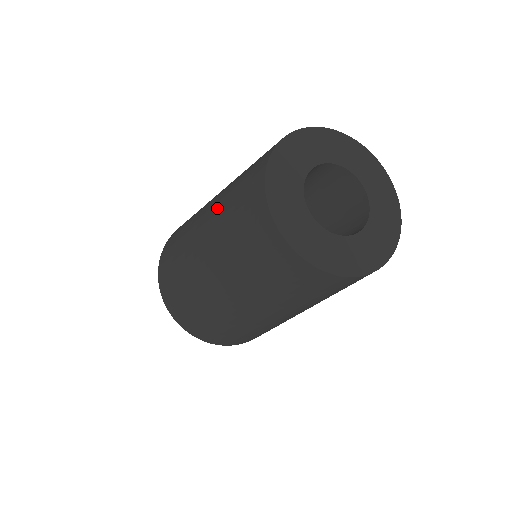
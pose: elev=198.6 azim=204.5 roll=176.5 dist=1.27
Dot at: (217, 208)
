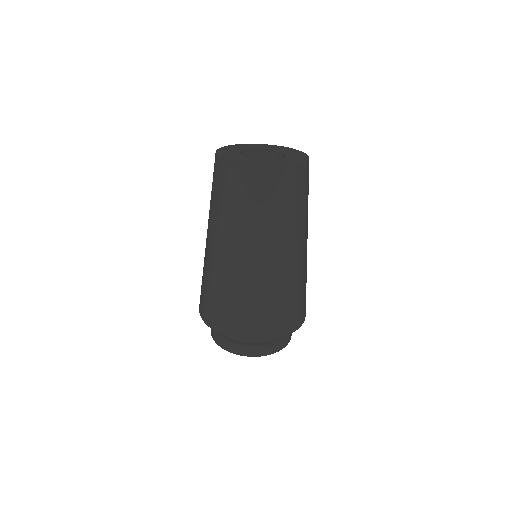
Dot at: (211, 217)
